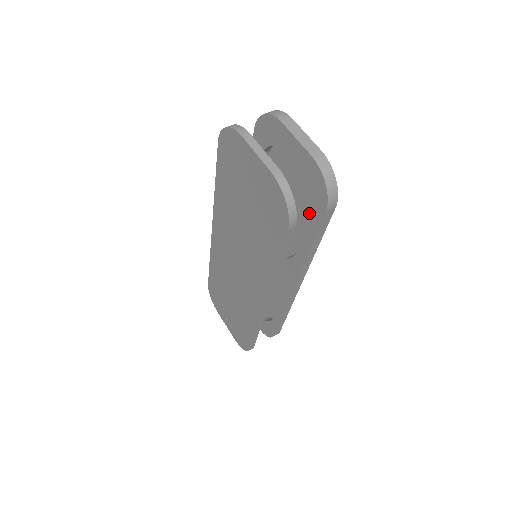
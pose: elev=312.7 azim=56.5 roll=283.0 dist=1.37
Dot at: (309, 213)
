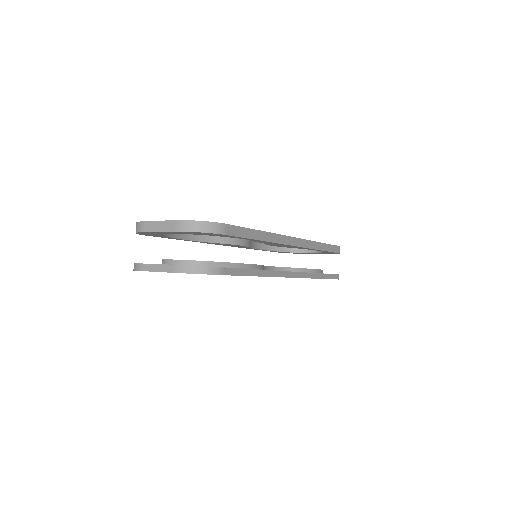
Dot at: occluded
